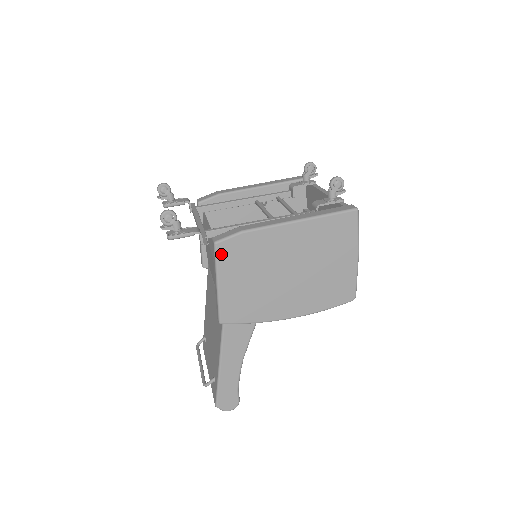
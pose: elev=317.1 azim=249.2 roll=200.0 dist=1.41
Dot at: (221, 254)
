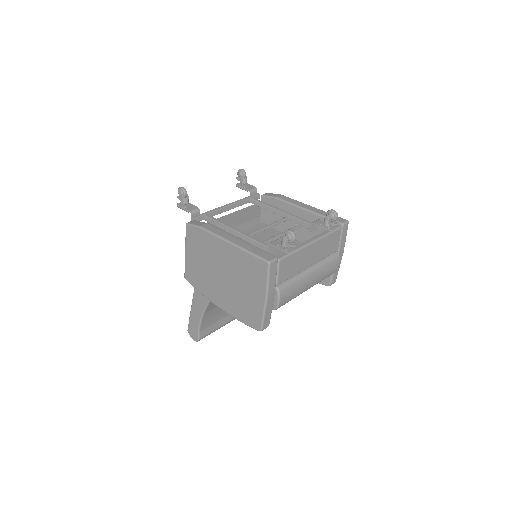
Dot at: (188, 233)
